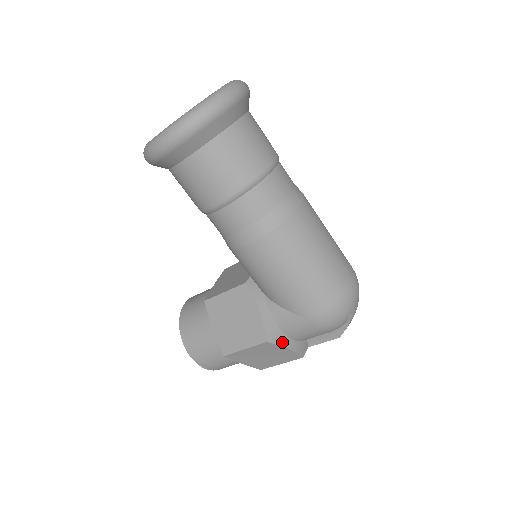
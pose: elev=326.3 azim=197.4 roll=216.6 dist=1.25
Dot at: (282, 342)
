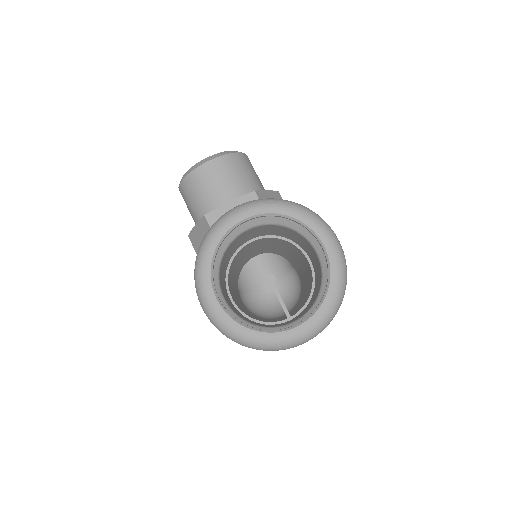
Dot at: occluded
